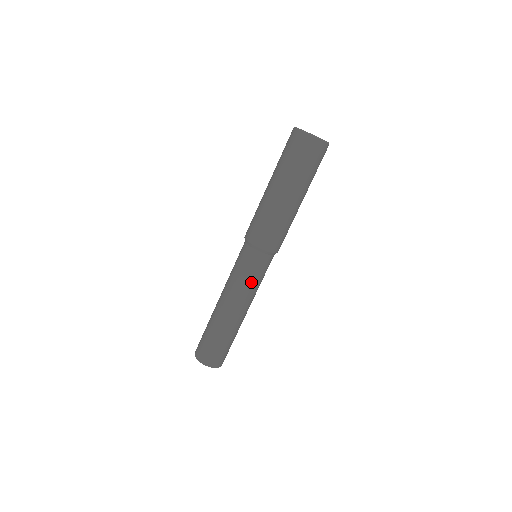
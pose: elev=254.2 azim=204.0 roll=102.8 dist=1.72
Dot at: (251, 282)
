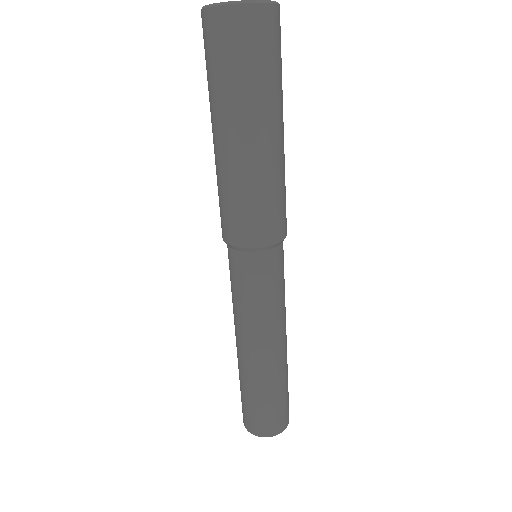
Dot at: (283, 293)
